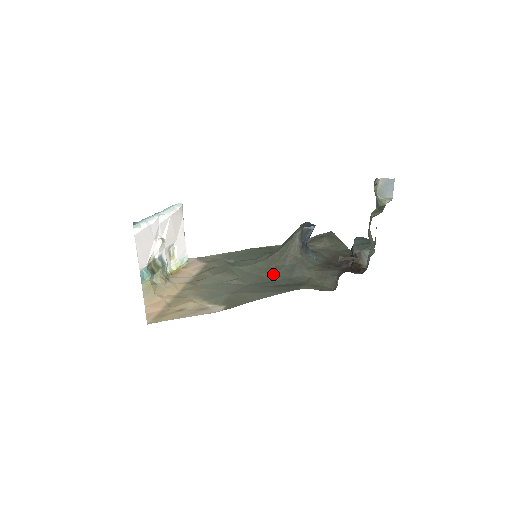
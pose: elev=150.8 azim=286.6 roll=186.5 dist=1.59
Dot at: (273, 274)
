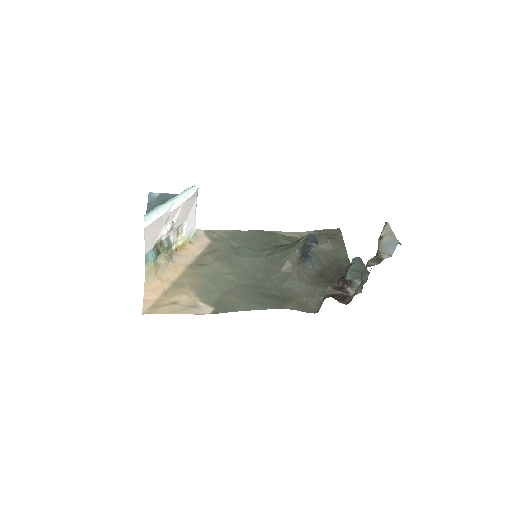
Dot at: (267, 277)
